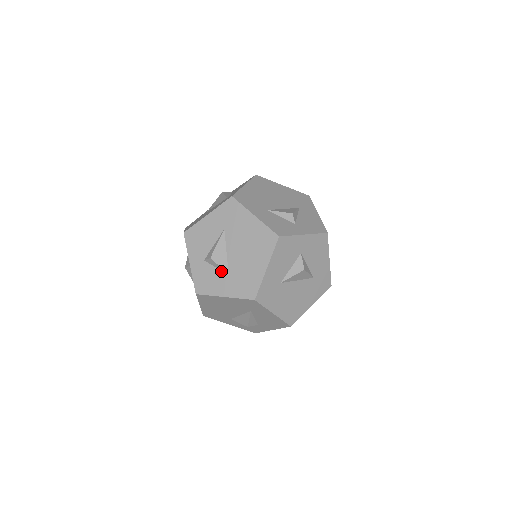
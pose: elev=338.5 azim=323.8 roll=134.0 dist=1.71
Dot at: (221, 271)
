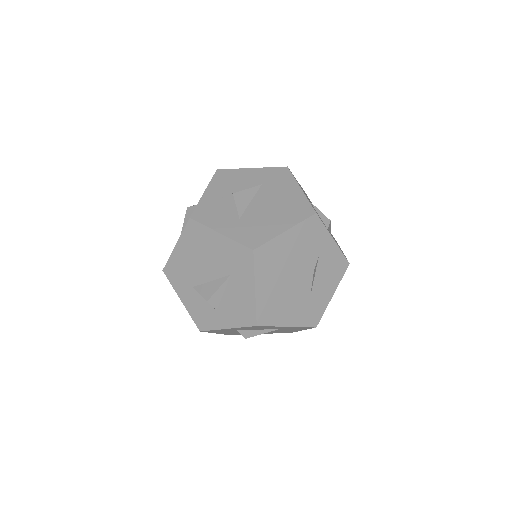
Dot at: (233, 212)
